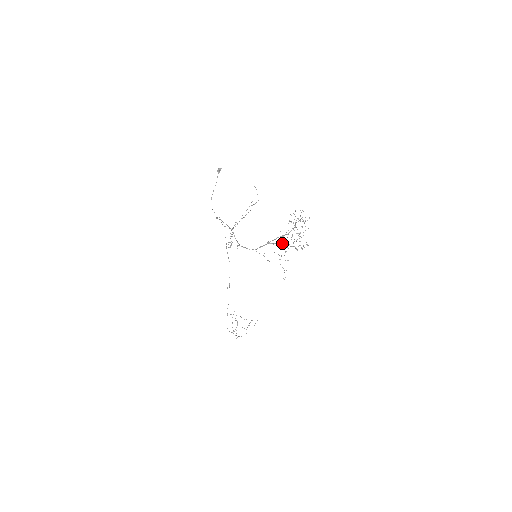
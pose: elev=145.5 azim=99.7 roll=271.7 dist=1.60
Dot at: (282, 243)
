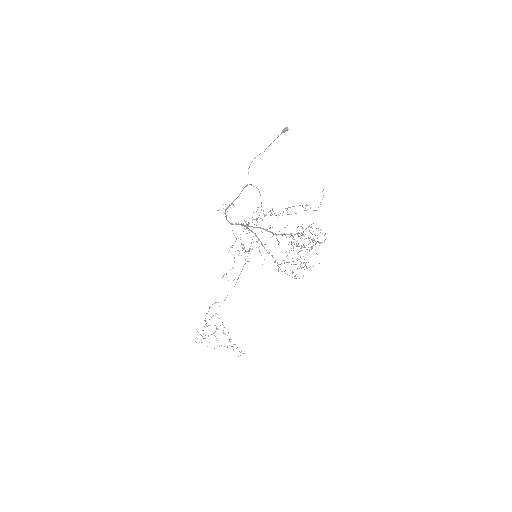
Dot at: occluded
